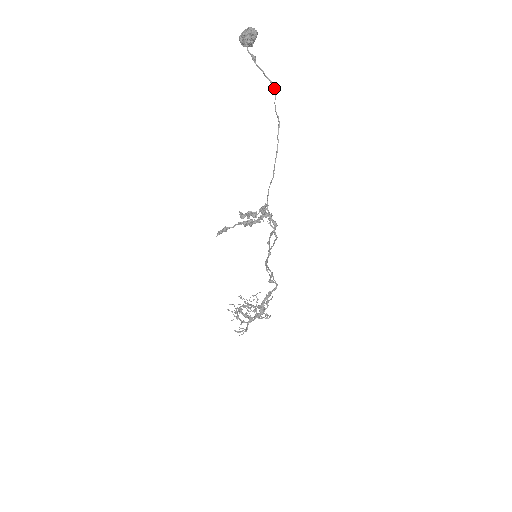
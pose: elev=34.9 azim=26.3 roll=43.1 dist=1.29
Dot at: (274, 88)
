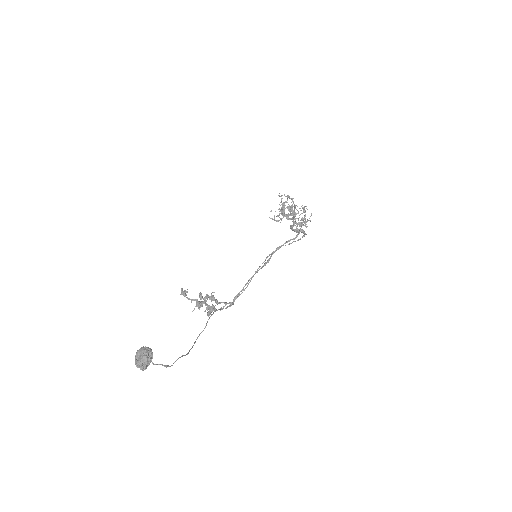
Dot at: occluded
